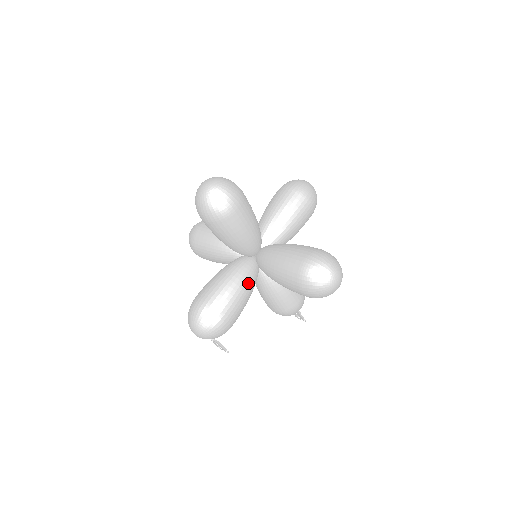
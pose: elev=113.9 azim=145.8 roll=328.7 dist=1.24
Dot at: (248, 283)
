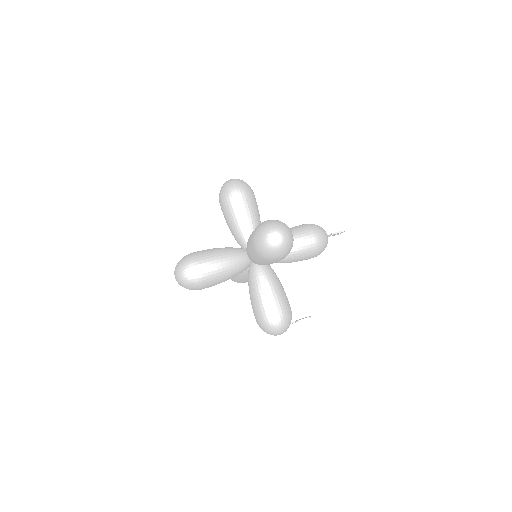
Dot at: (264, 280)
